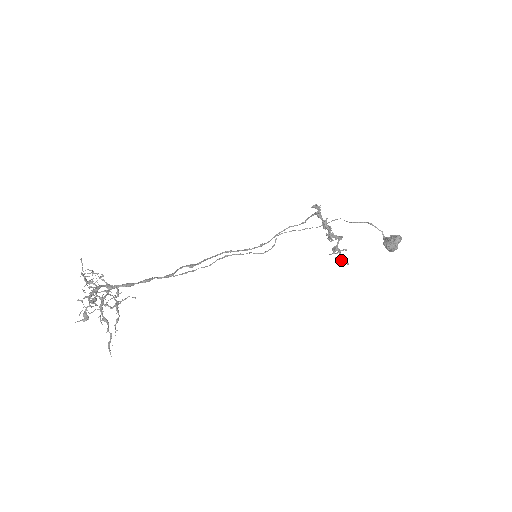
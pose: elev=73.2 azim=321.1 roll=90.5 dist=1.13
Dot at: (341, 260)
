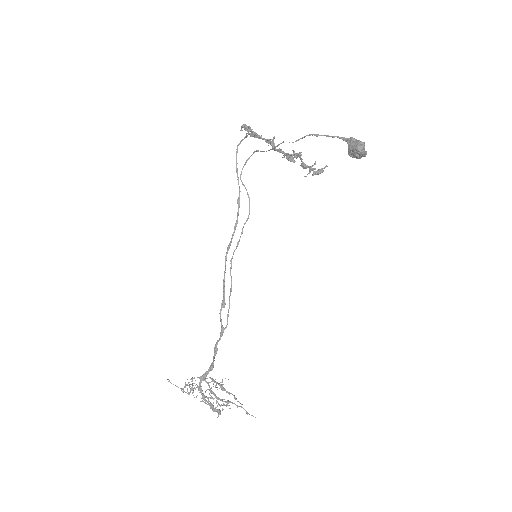
Dot at: (318, 174)
